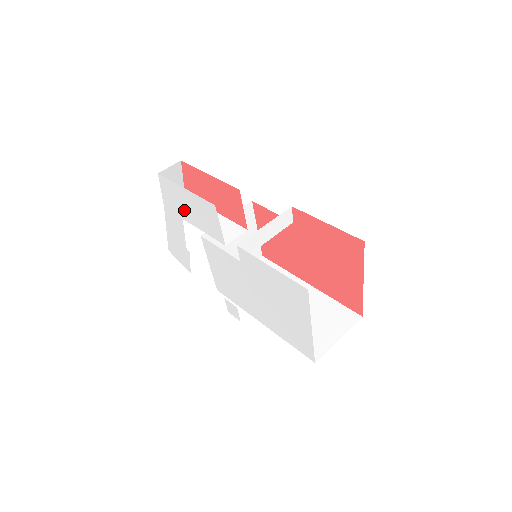
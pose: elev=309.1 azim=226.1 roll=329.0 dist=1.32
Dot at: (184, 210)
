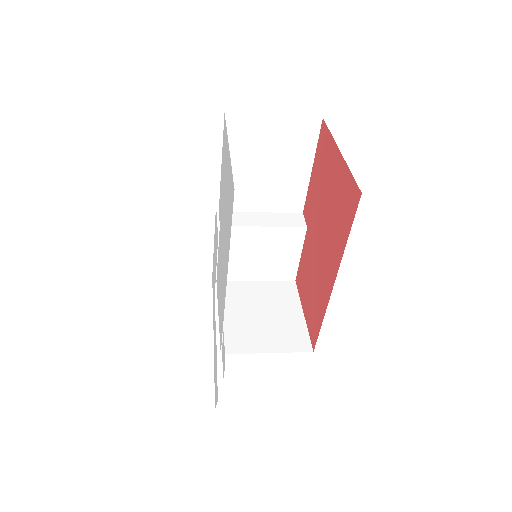
Dot at: (214, 276)
